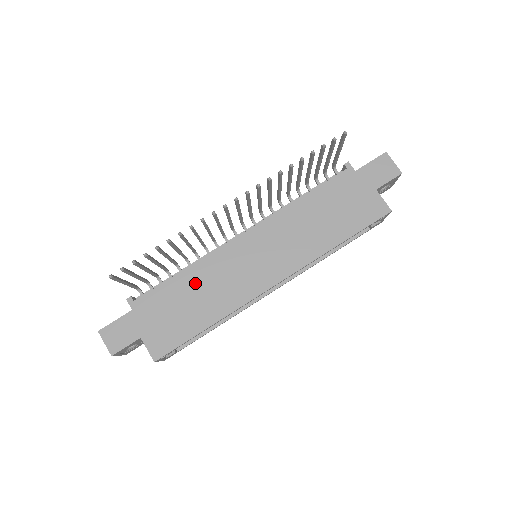
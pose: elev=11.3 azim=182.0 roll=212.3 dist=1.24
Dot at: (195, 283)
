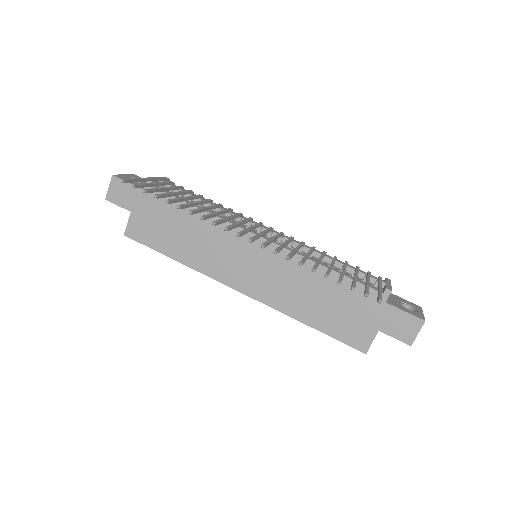
Dot at: (196, 225)
